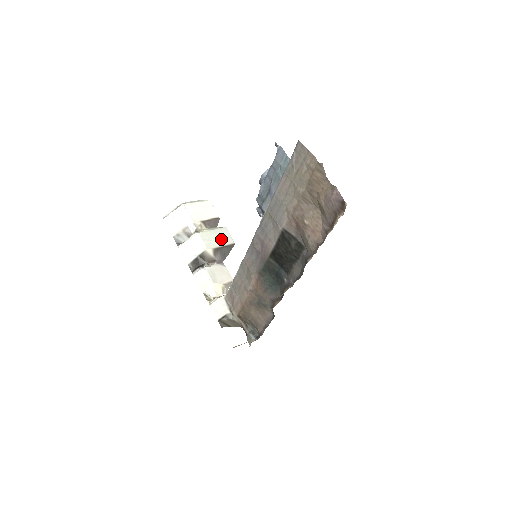
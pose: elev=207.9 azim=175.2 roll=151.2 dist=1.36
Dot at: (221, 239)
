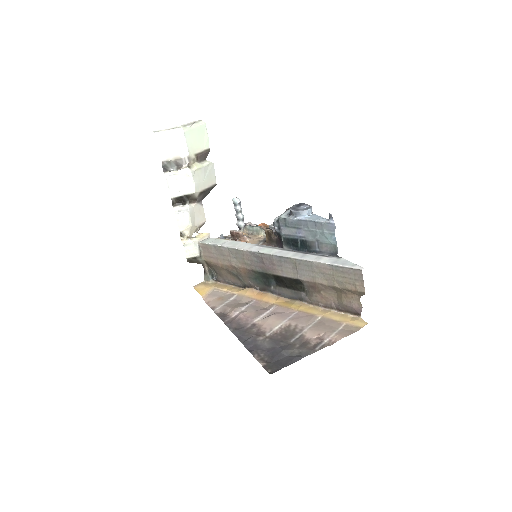
Dot at: (208, 179)
